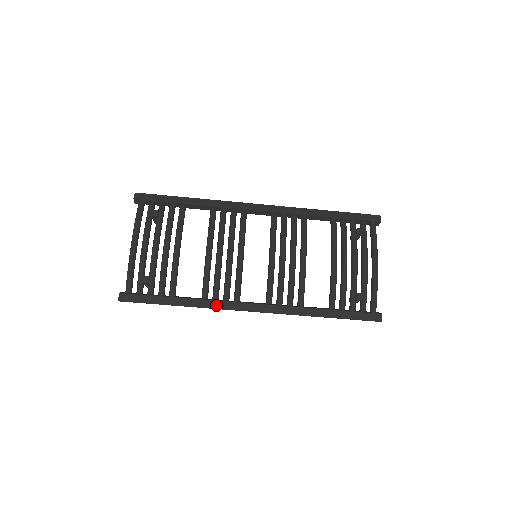
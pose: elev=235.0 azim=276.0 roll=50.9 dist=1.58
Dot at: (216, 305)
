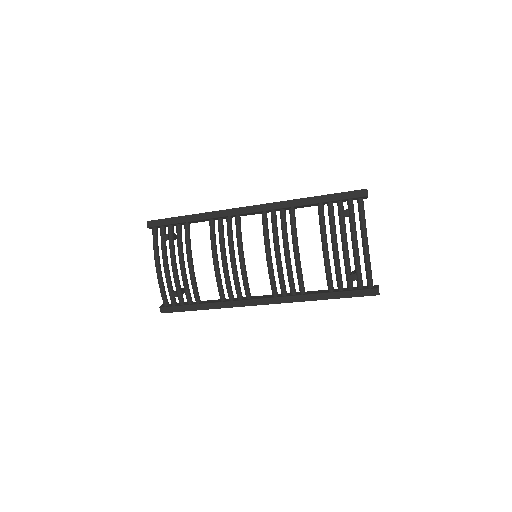
Dot at: (233, 305)
